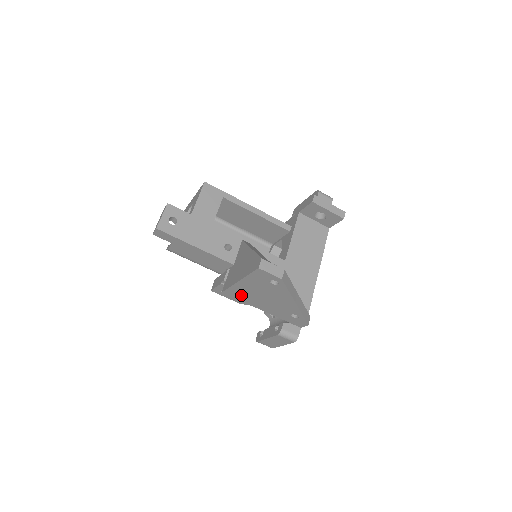
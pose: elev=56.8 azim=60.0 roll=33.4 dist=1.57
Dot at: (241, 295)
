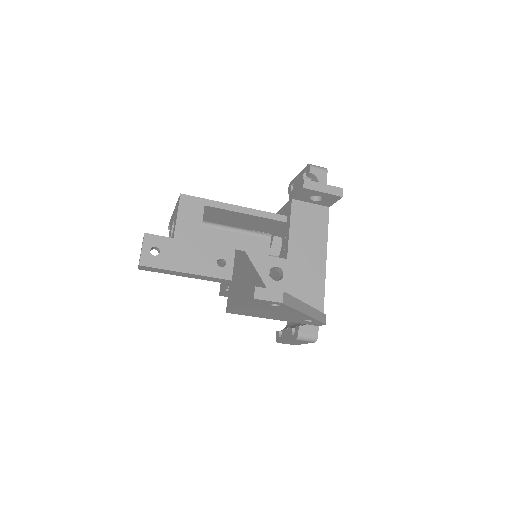
Dot at: (246, 313)
